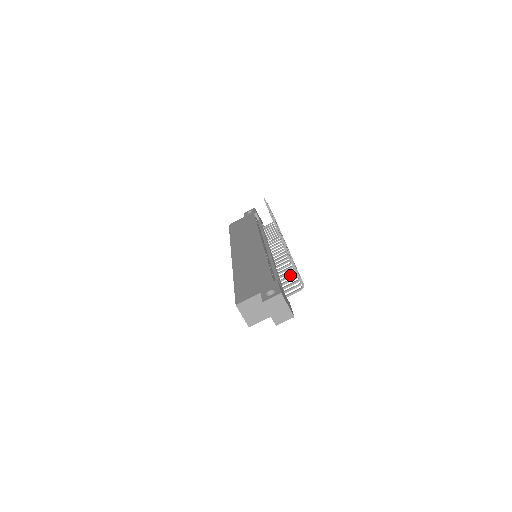
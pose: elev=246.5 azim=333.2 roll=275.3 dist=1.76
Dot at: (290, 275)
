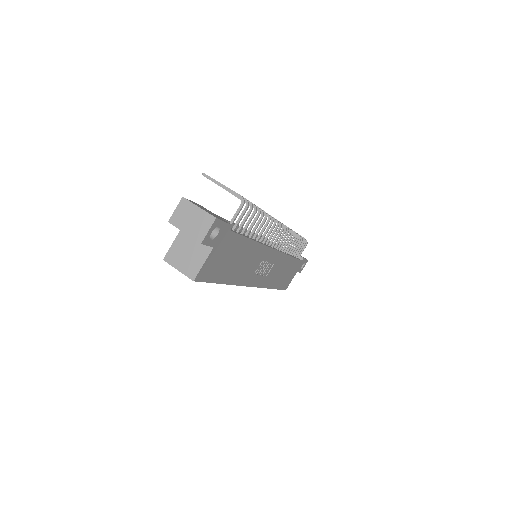
Dot at: (254, 219)
